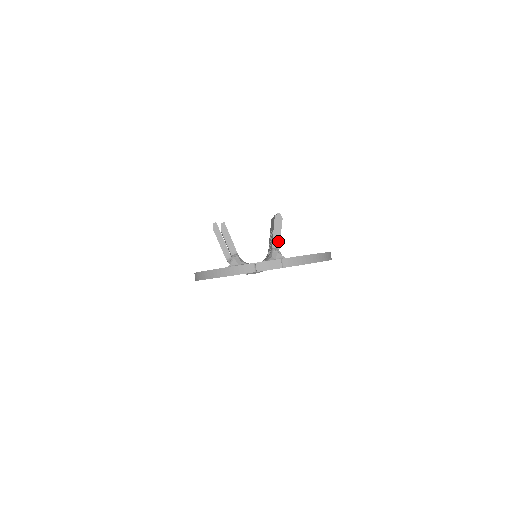
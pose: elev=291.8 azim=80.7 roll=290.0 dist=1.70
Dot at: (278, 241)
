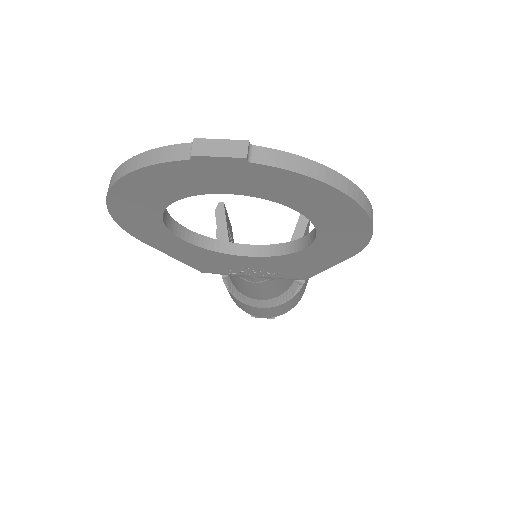
Dot at: occluded
